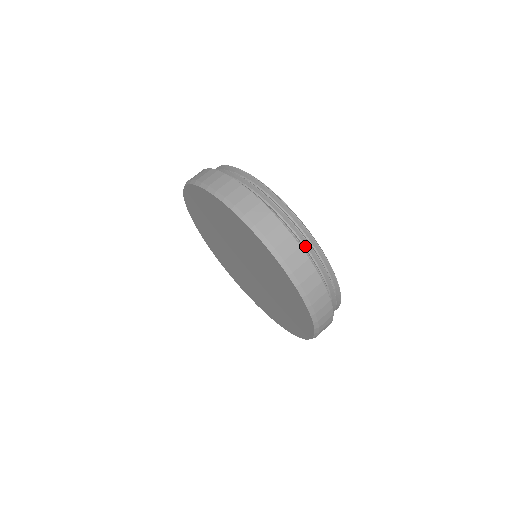
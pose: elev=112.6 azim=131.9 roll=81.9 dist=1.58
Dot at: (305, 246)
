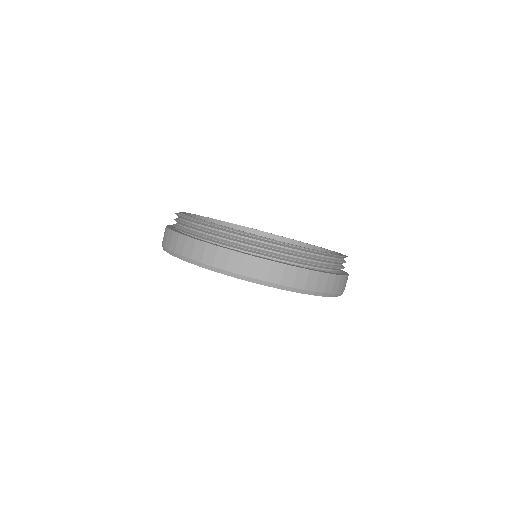
Dot at: (218, 237)
